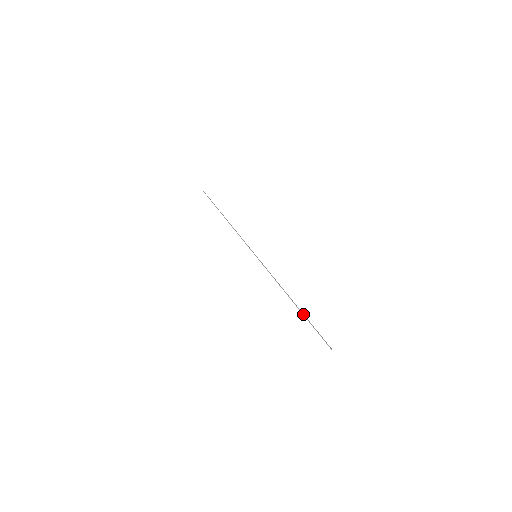
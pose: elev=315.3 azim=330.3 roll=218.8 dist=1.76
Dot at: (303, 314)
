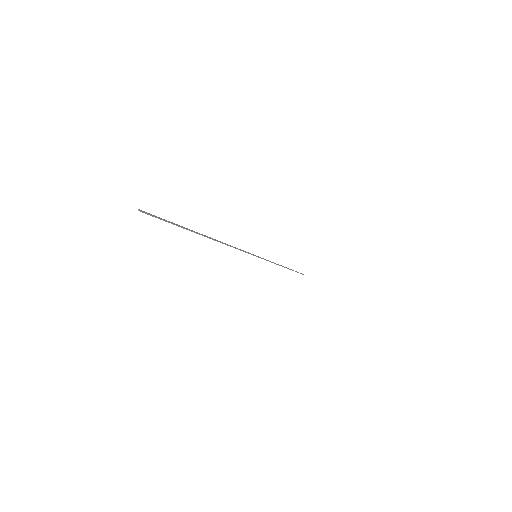
Dot at: occluded
